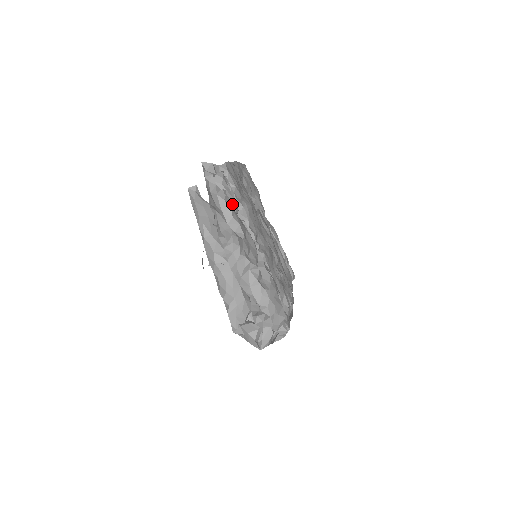
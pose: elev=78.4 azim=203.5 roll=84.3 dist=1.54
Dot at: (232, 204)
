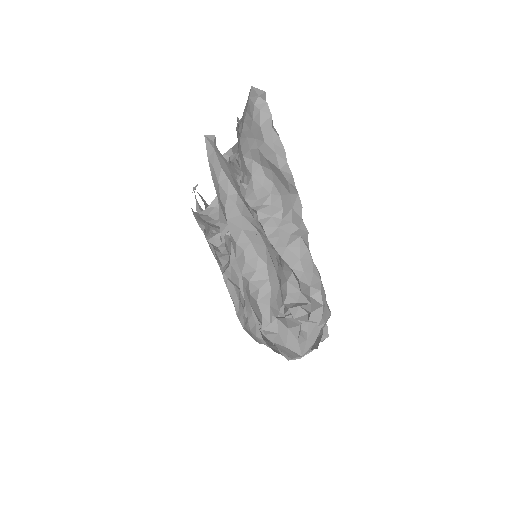
Dot at: occluded
